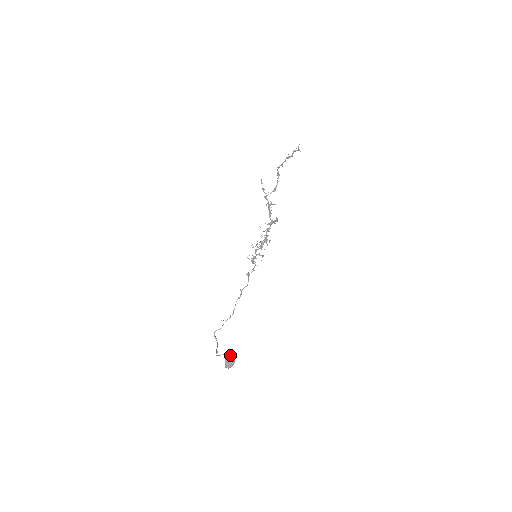
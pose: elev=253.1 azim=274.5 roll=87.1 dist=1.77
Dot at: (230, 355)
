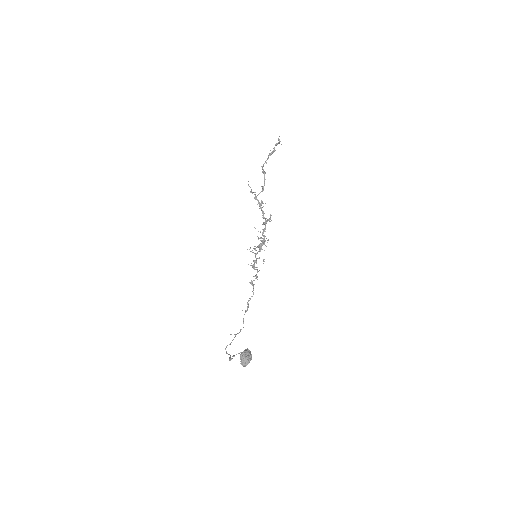
Dot at: (245, 350)
